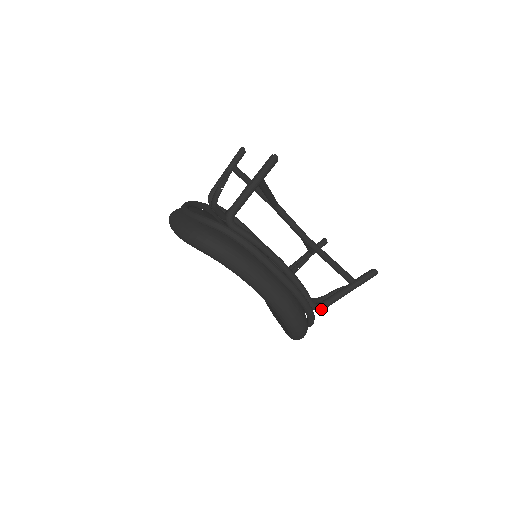
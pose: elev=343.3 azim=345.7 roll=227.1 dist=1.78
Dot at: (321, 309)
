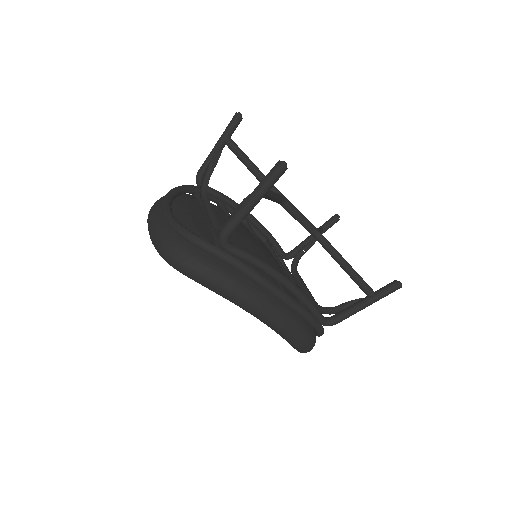
Dot at: (332, 325)
